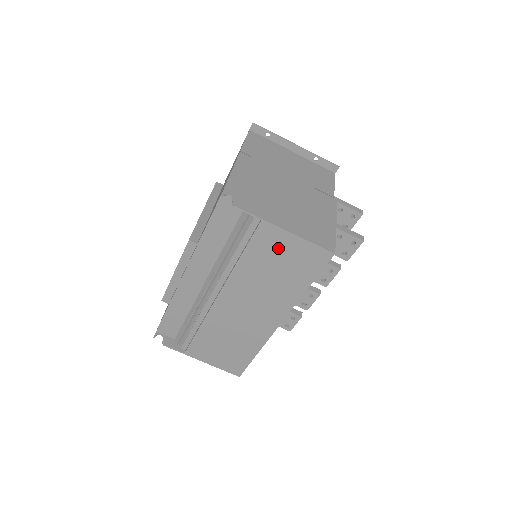
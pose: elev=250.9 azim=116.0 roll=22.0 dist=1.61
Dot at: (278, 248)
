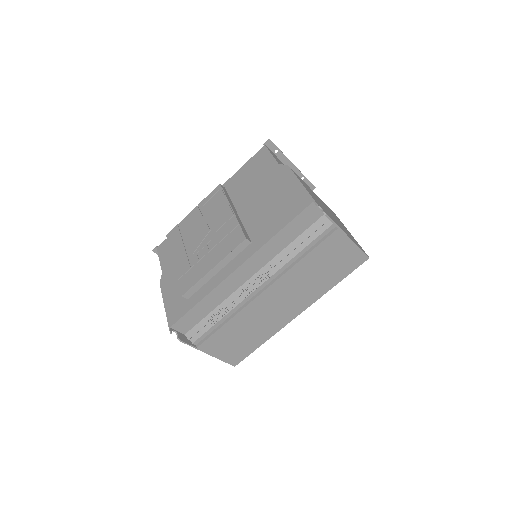
Dot at: (336, 251)
